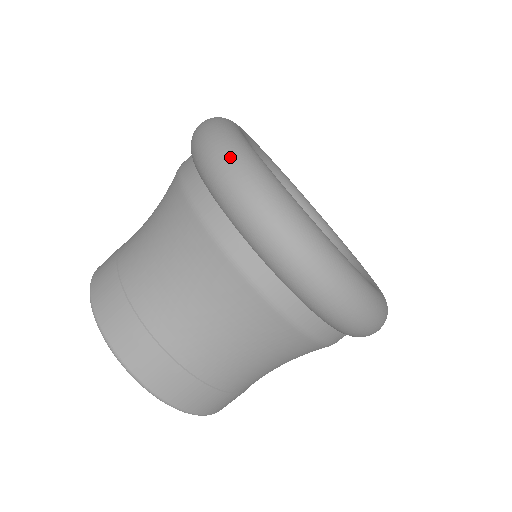
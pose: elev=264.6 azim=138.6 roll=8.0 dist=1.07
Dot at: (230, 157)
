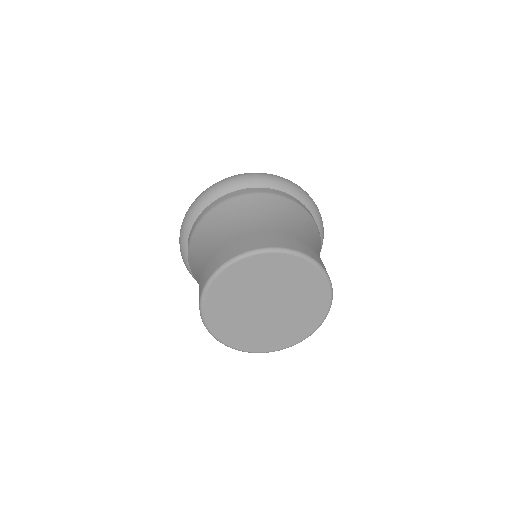
Dot at: occluded
